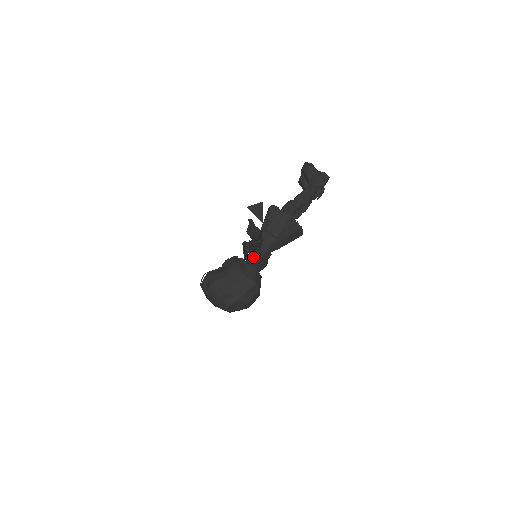
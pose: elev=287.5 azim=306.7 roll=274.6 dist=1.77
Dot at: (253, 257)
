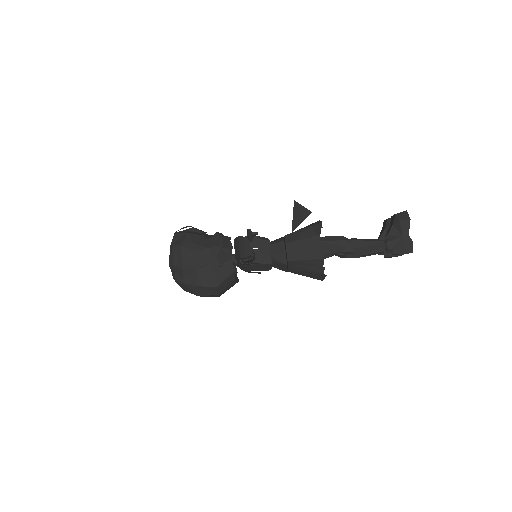
Dot at: occluded
